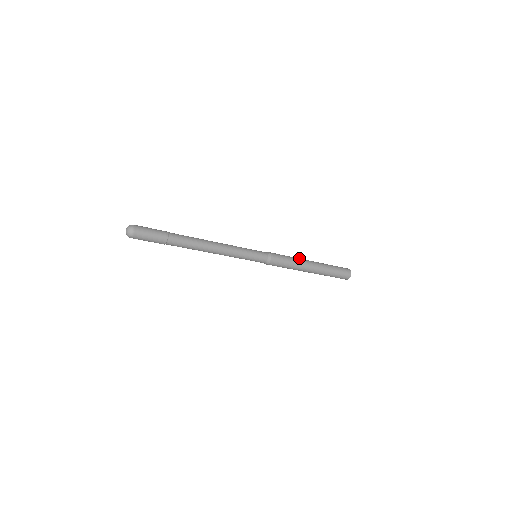
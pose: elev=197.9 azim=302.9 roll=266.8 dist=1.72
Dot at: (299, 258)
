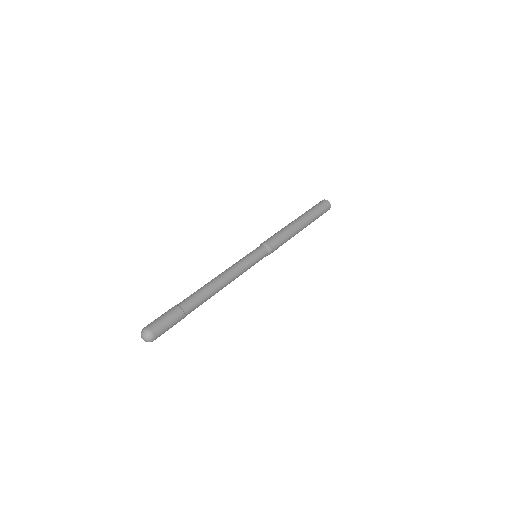
Dot at: (287, 226)
